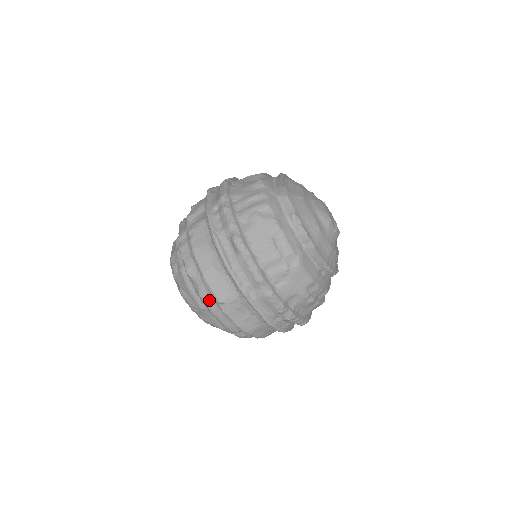
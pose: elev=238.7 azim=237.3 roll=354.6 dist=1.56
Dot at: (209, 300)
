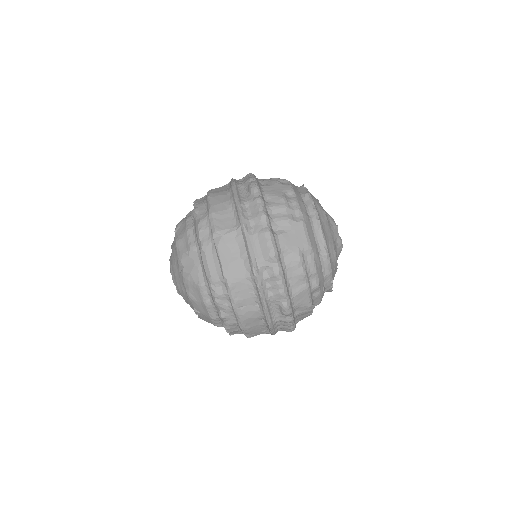
Dot at: (205, 233)
